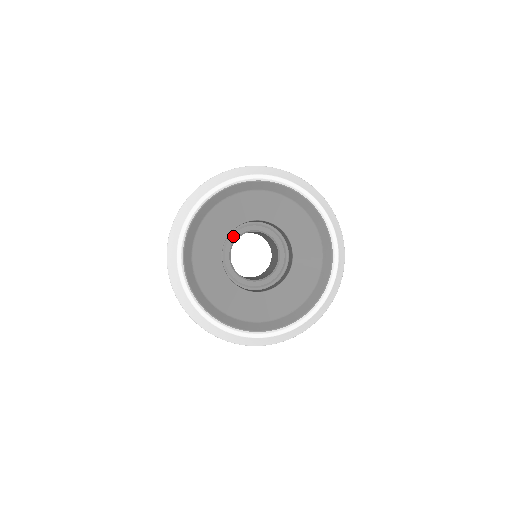
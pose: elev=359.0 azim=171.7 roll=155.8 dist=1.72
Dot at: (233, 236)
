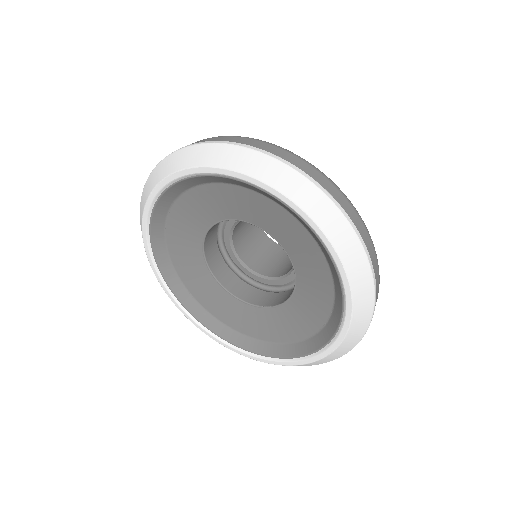
Dot at: (225, 236)
